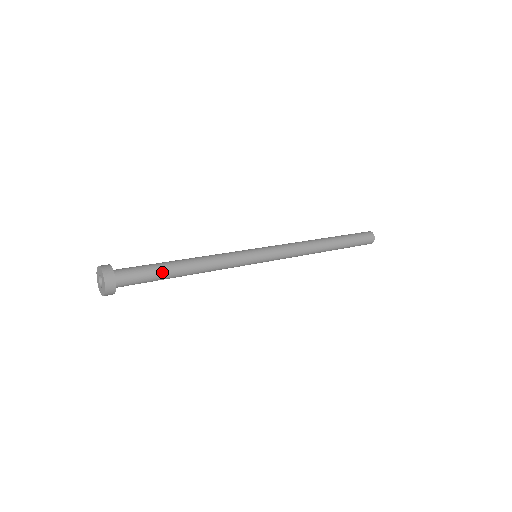
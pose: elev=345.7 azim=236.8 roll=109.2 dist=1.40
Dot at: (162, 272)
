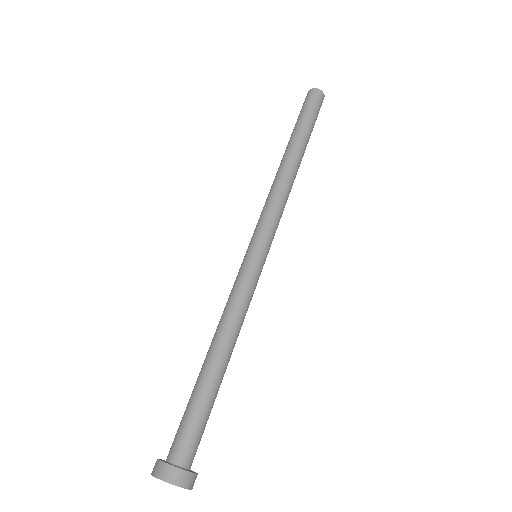
Dot at: (207, 396)
